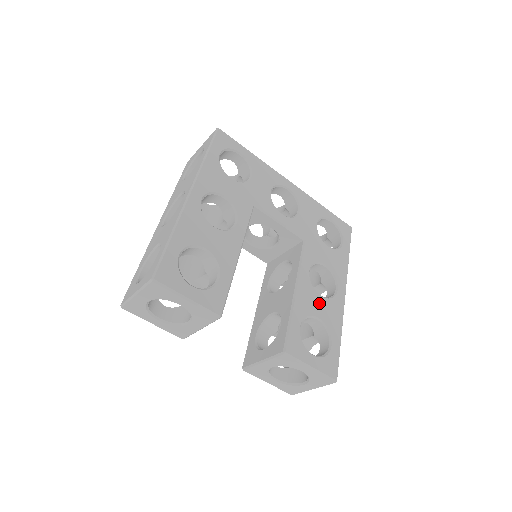
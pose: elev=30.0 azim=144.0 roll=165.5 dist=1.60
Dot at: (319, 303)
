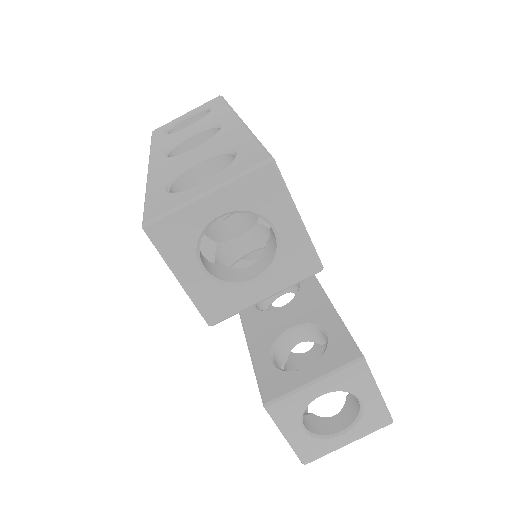
Dot at: occluded
